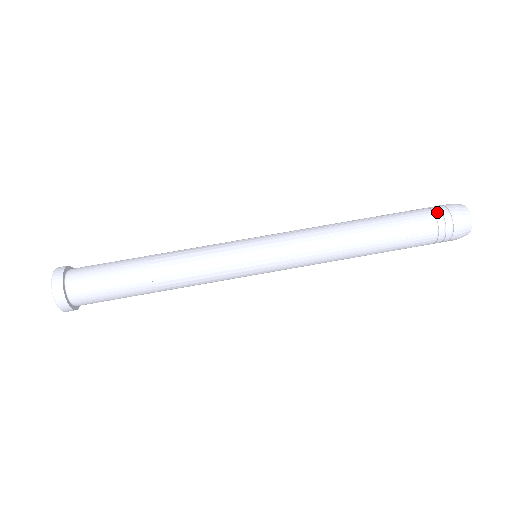
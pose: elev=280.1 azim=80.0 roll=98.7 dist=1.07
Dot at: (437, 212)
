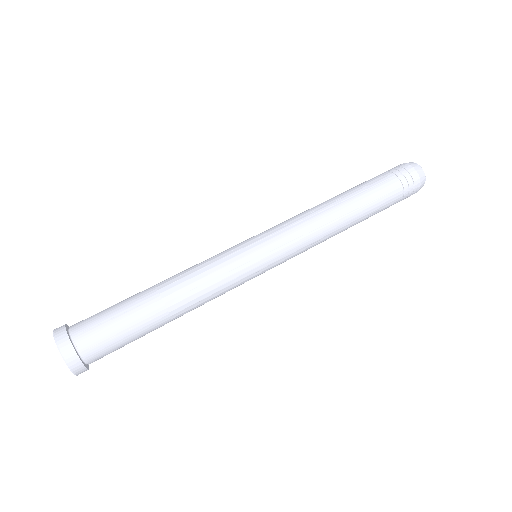
Dot at: (403, 179)
